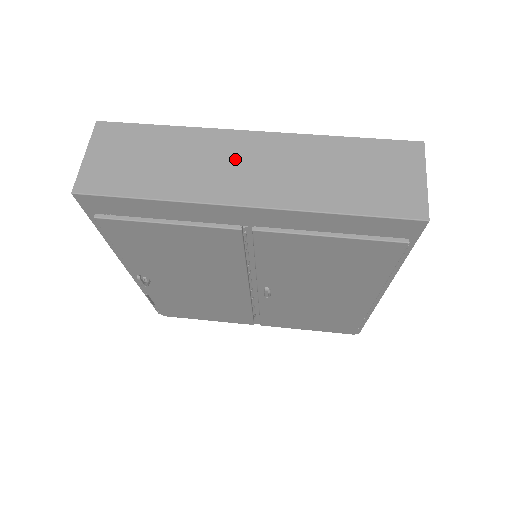
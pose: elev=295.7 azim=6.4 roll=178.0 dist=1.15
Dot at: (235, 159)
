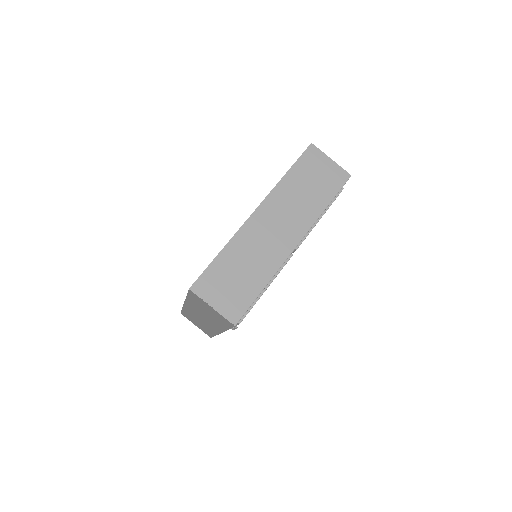
Dot at: (267, 232)
